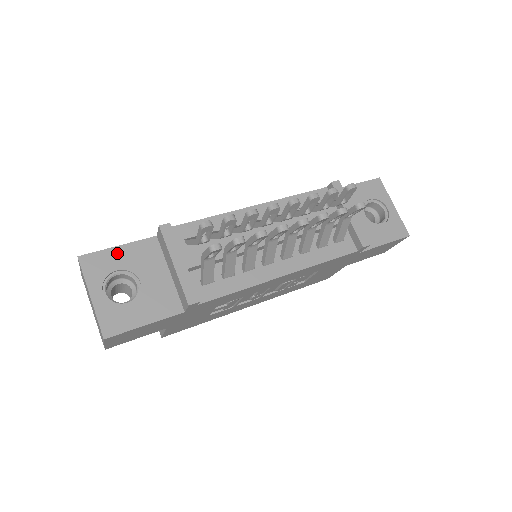
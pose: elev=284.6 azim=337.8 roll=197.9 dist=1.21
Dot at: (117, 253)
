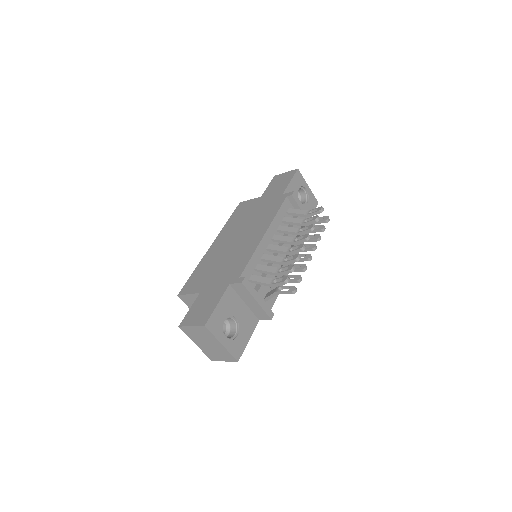
Dot at: (219, 309)
